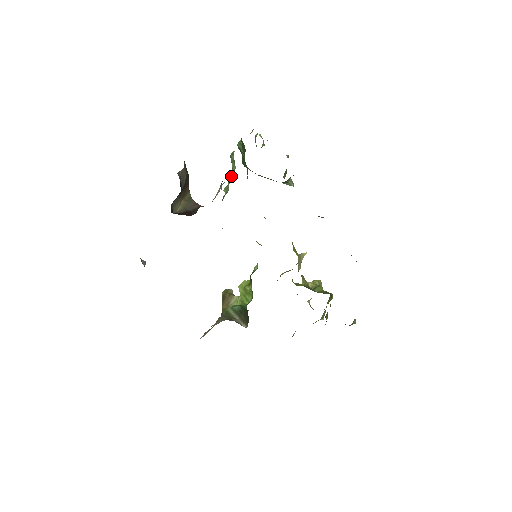
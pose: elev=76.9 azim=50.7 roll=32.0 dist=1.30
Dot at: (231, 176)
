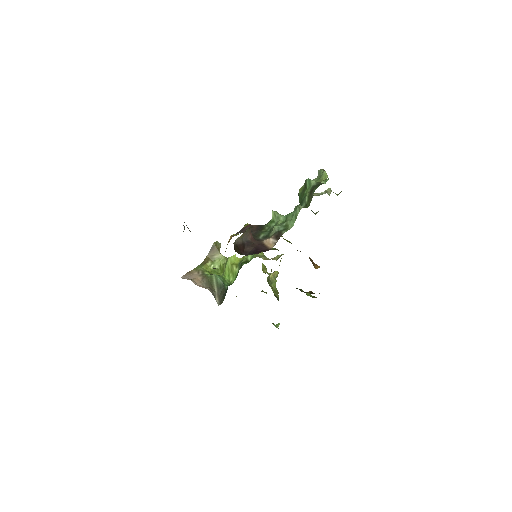
Dot at: (286, 215)
